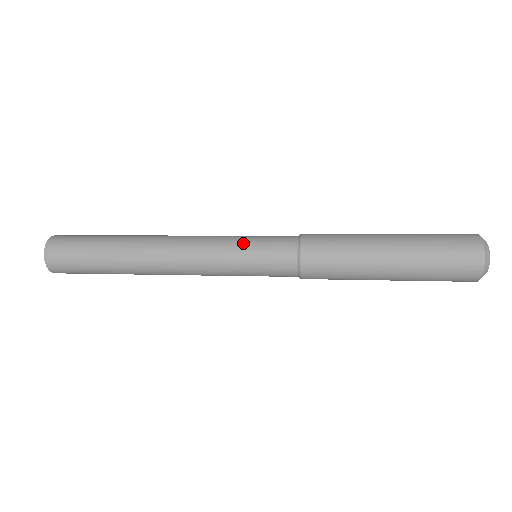
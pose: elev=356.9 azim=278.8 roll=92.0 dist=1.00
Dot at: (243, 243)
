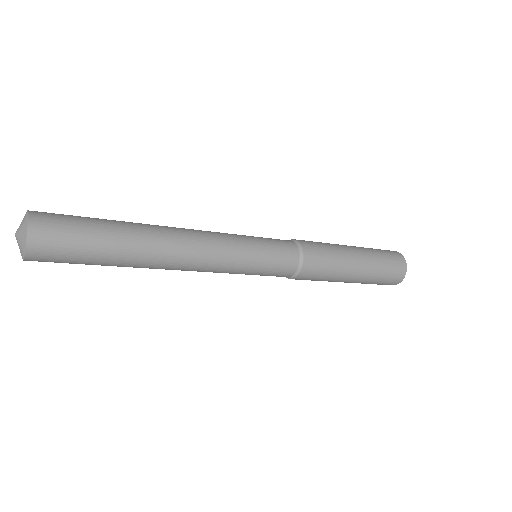
Dot at: (257, 245)
